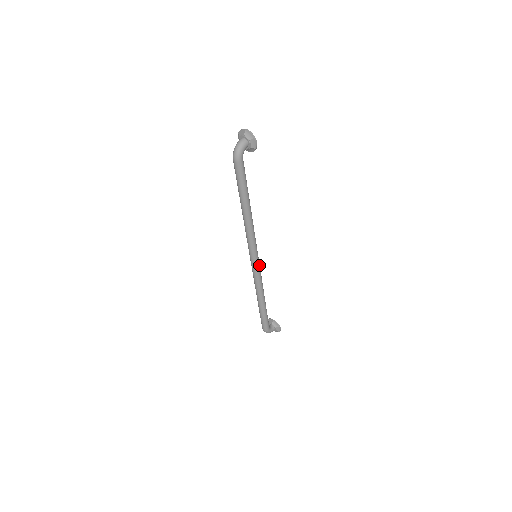
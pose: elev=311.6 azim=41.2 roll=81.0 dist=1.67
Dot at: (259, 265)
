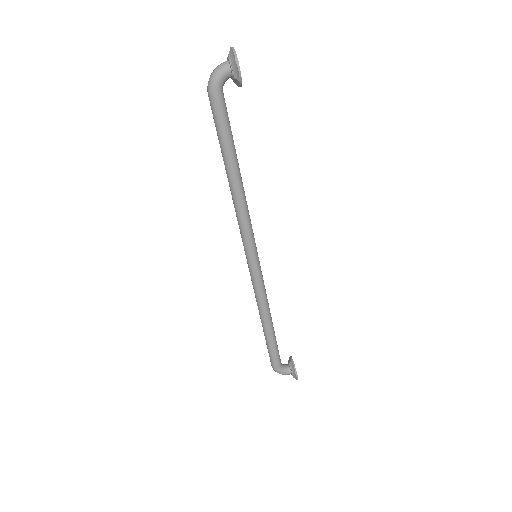
Dot at: (258, 270)
